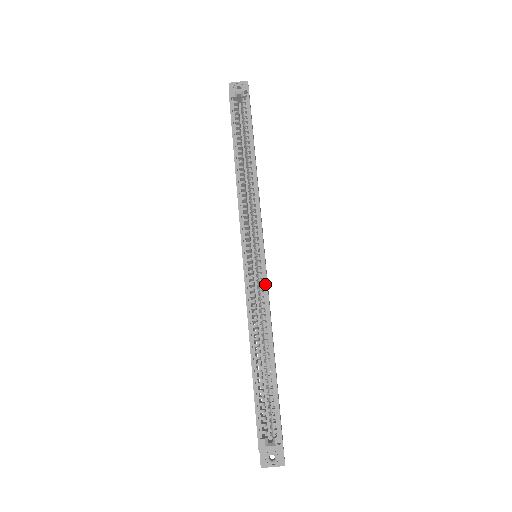
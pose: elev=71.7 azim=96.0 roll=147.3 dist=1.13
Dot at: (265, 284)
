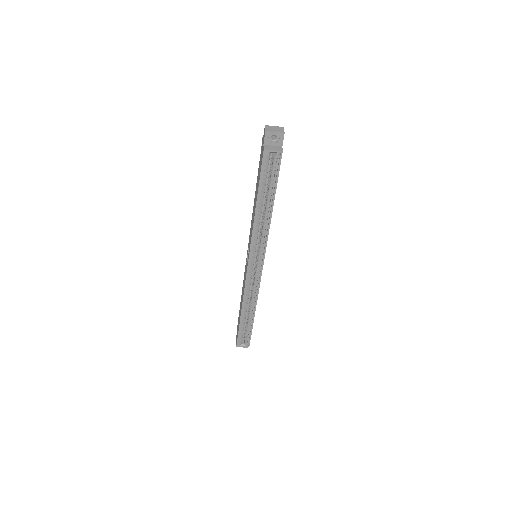
Dot at: (258, 285)
